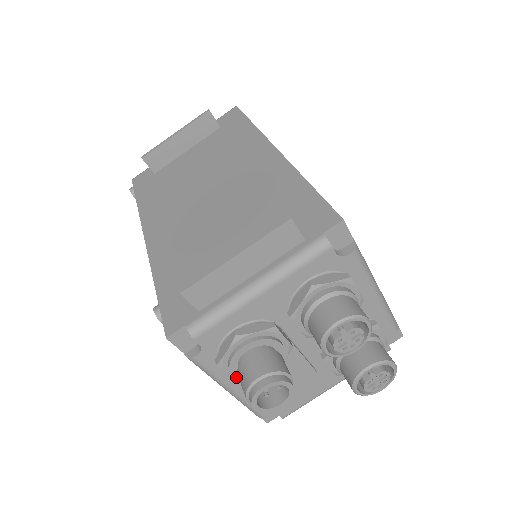
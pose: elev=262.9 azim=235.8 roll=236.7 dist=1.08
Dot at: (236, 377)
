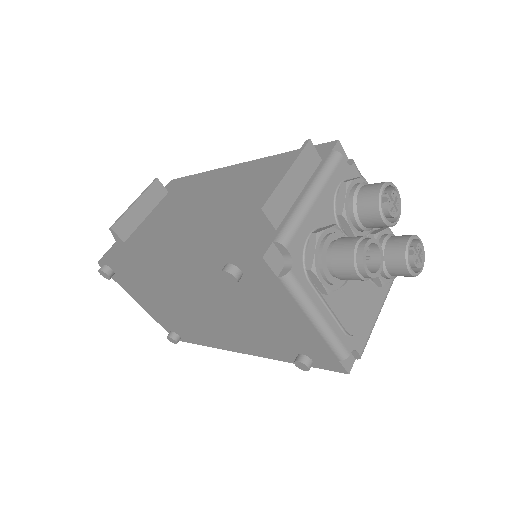
Dot at: (328, 279)
